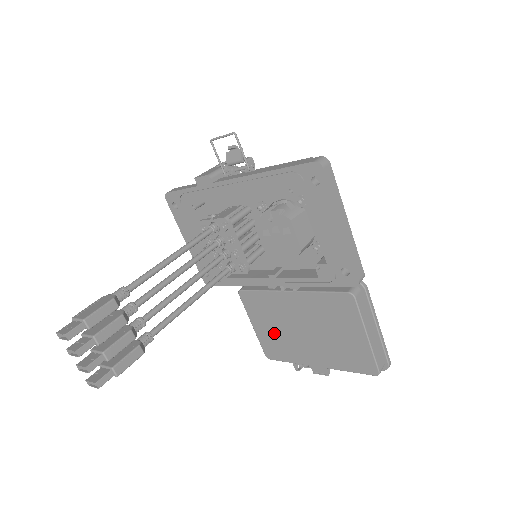
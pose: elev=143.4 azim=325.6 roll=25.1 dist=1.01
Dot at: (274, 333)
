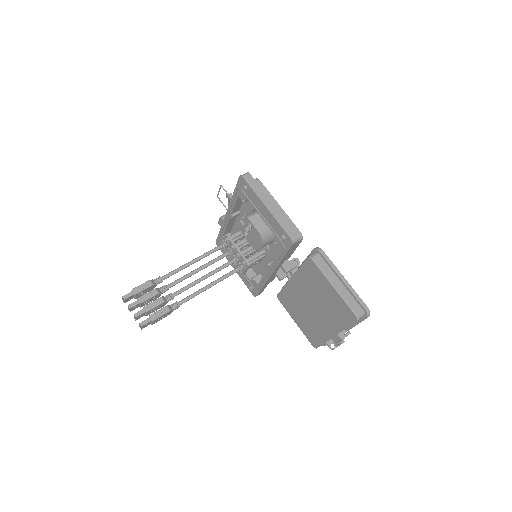
Dot at: (305, 321)
